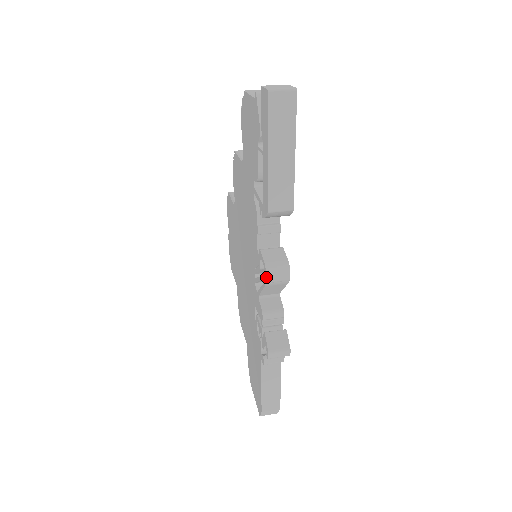
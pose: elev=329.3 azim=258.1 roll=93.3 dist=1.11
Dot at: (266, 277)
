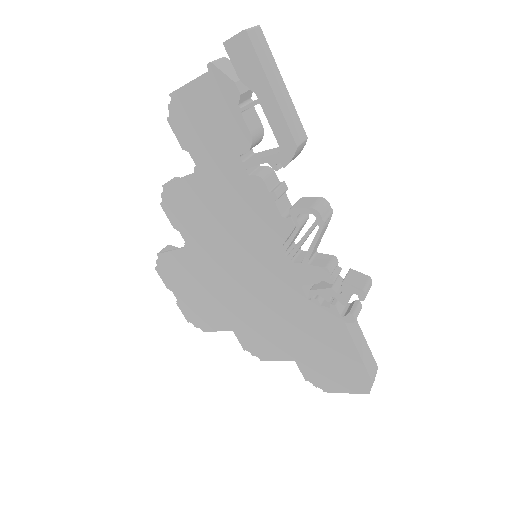
Dot at: (321, 218)
